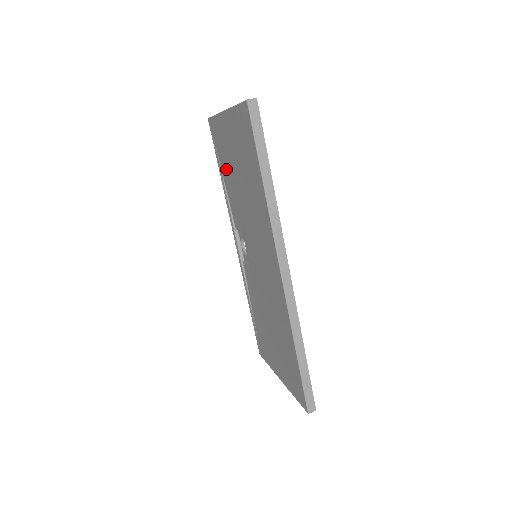
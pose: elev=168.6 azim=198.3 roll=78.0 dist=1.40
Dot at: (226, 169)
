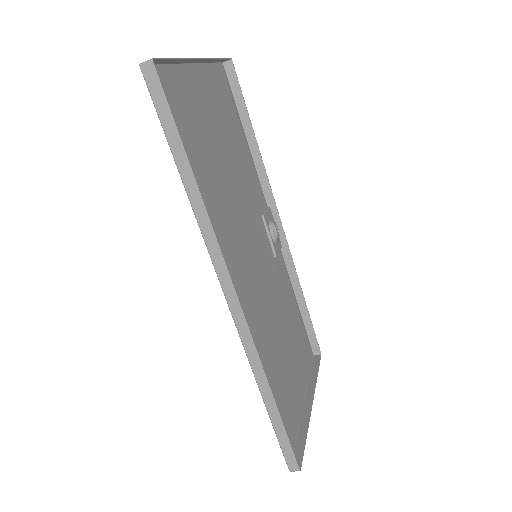
Dot at: (234, 134)
